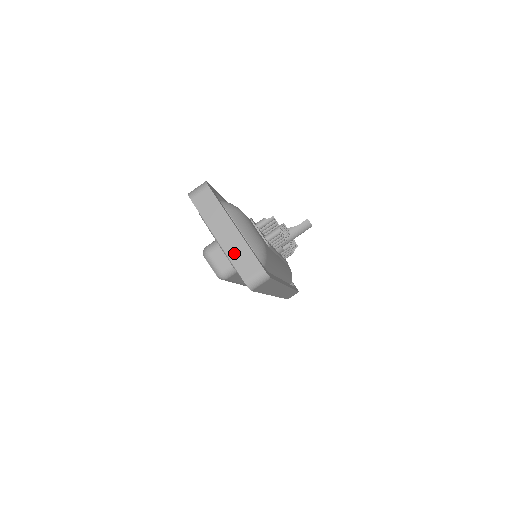
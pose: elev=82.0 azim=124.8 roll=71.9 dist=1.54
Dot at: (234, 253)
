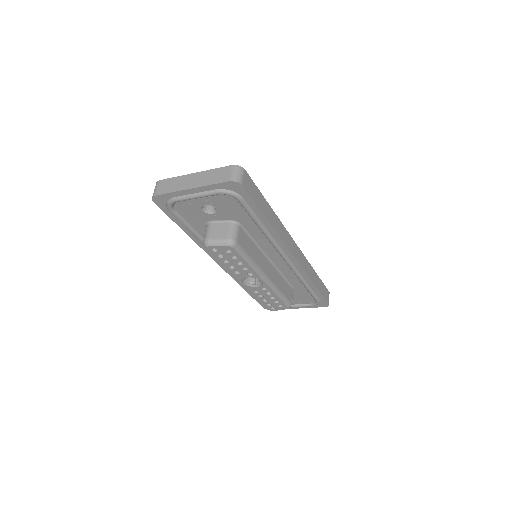
Dot at: (208, 180)
